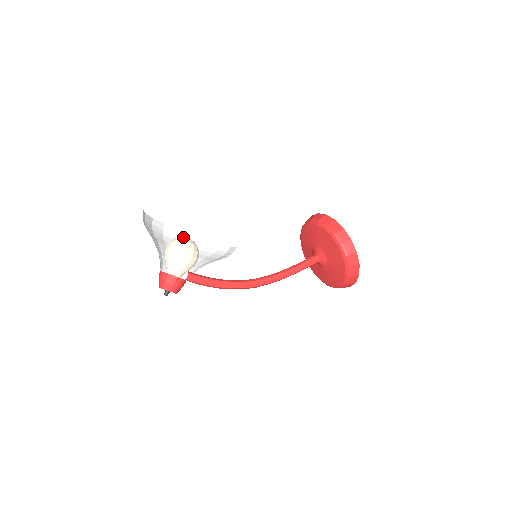
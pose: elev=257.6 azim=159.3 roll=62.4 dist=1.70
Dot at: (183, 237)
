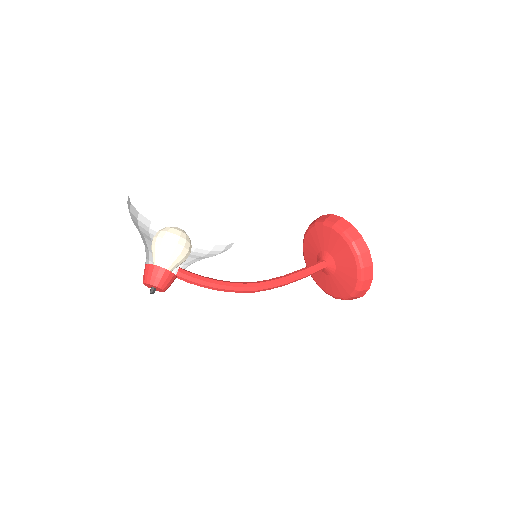
Dot at: occluded
